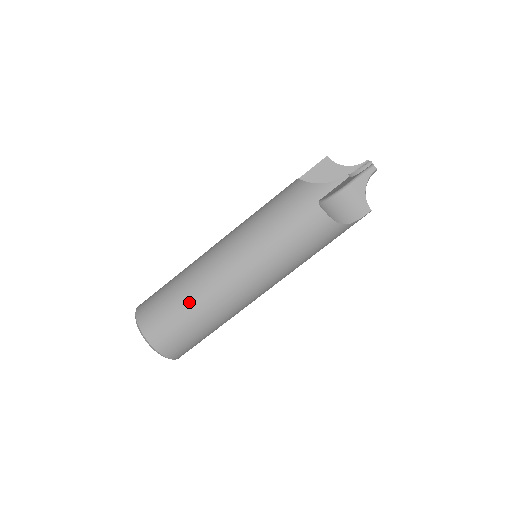
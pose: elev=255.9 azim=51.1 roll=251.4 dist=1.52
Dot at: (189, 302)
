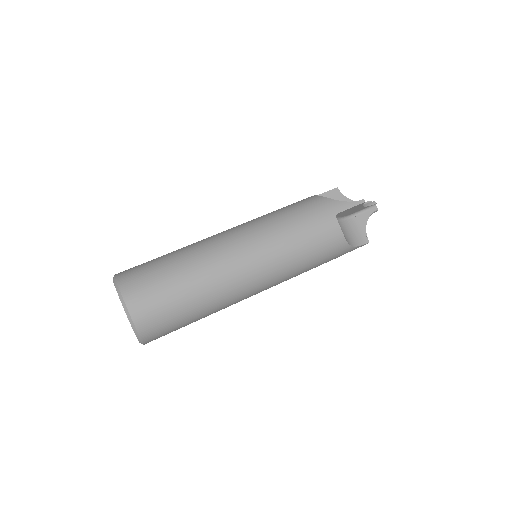
Dot at: occluded
